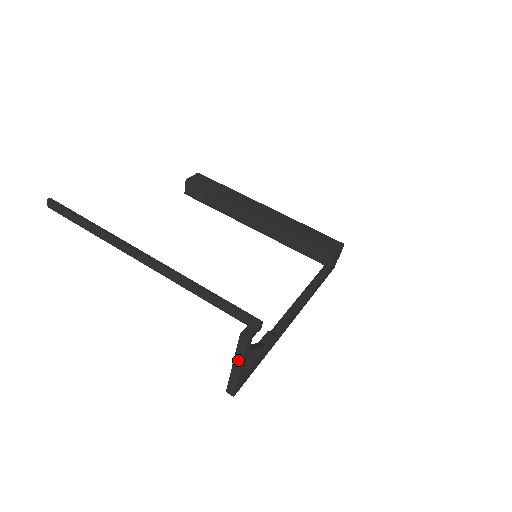
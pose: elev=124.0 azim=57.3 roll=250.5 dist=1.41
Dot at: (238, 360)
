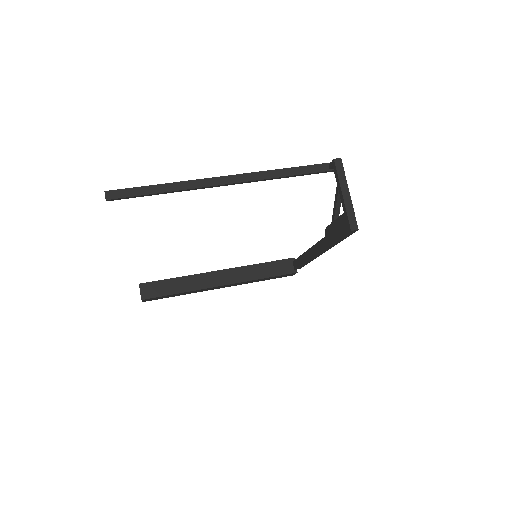
Dot at: (344, 185)
